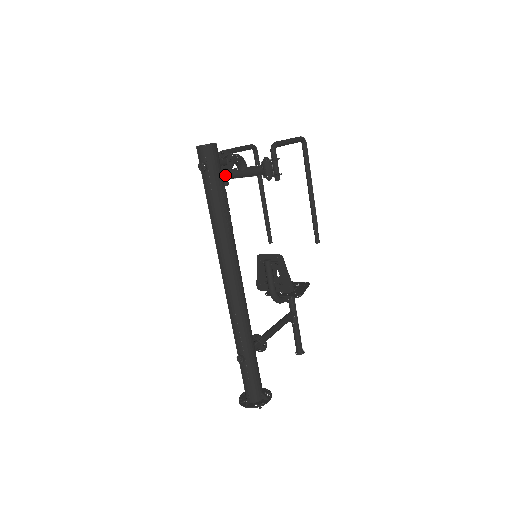
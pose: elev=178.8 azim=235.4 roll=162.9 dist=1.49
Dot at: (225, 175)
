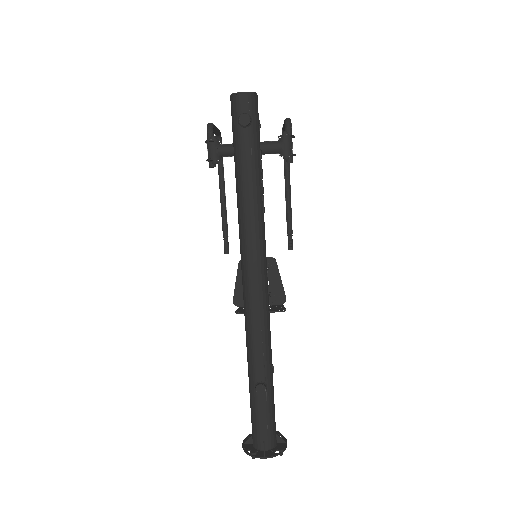
Dot at: (225, 150)
